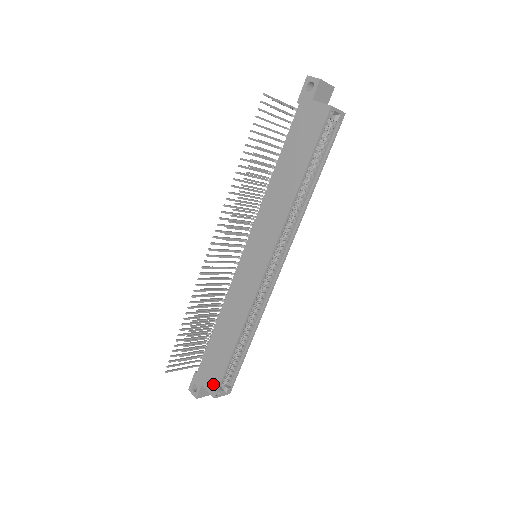
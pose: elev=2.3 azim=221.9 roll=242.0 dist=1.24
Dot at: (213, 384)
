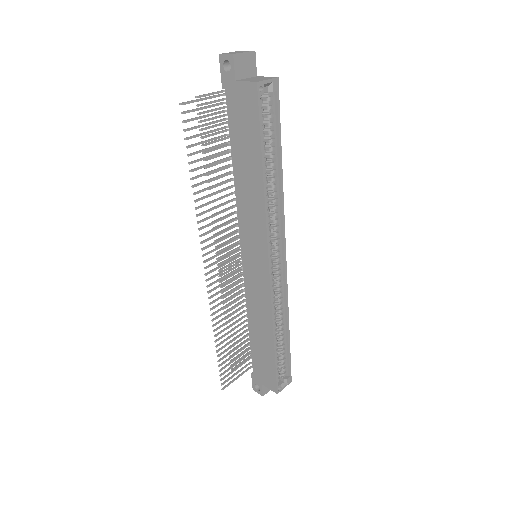
Dot at: (271, 382)
